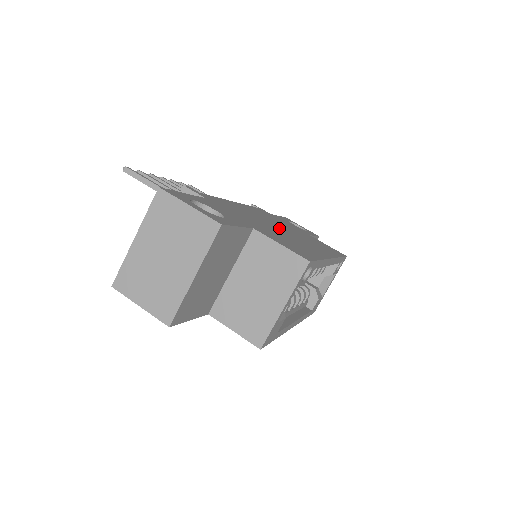
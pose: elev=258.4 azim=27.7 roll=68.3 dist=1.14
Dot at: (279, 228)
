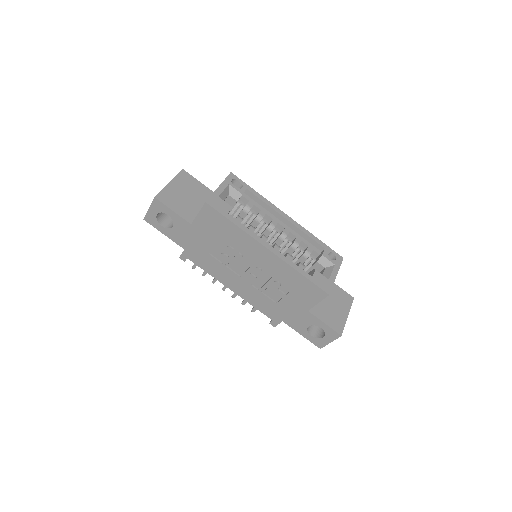
Dot at: occluded
